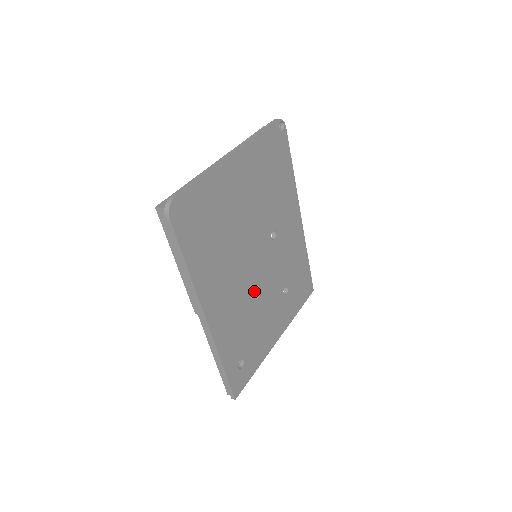
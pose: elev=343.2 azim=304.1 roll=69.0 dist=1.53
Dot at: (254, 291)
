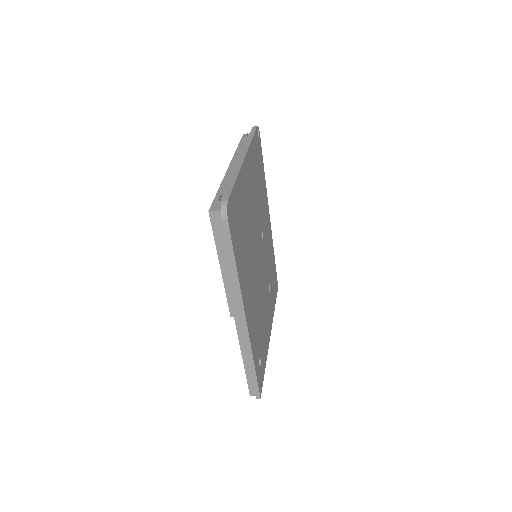
Dot at: (260, 290)
